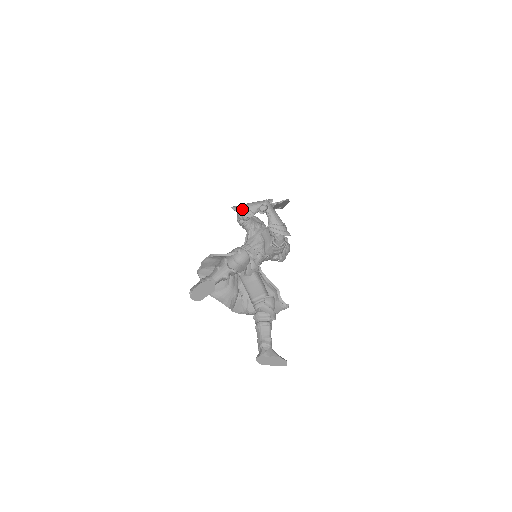
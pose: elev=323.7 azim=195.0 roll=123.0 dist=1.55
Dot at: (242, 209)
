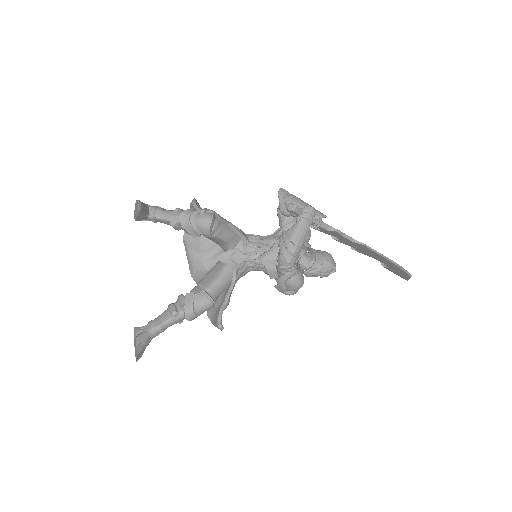
Dot at: (285, 197)
